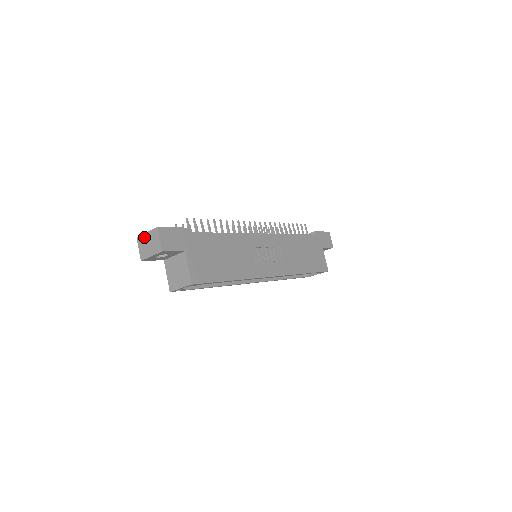
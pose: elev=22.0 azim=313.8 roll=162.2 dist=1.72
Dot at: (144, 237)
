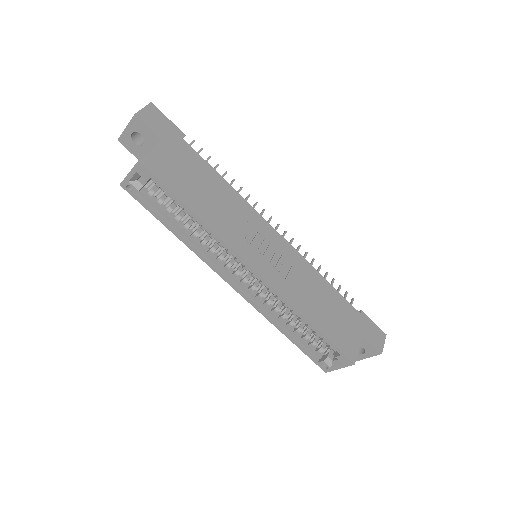
Dot at: occluded
